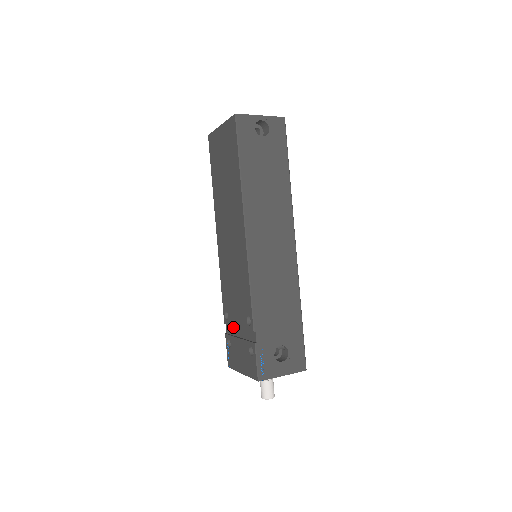
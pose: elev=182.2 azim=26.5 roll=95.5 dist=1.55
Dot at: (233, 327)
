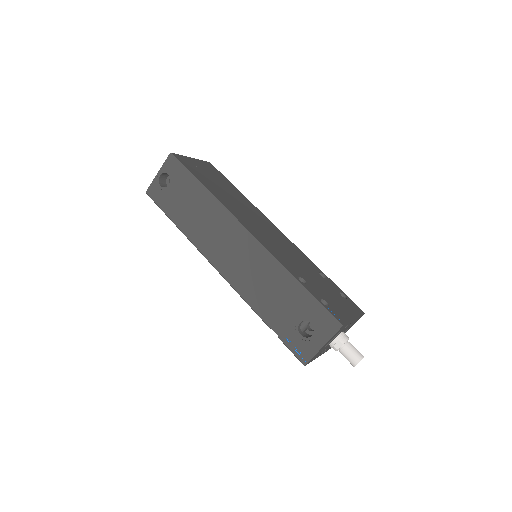
Dot at: occluded
